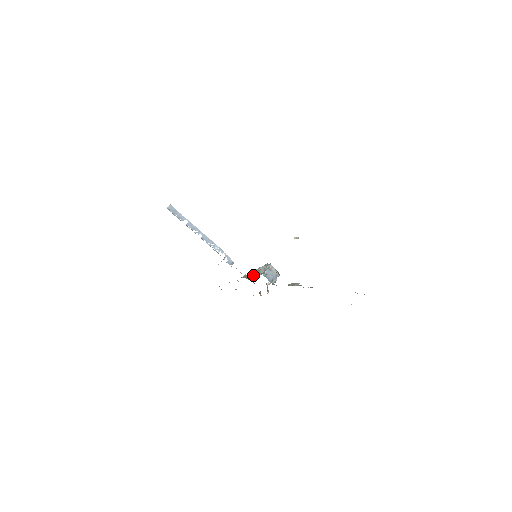
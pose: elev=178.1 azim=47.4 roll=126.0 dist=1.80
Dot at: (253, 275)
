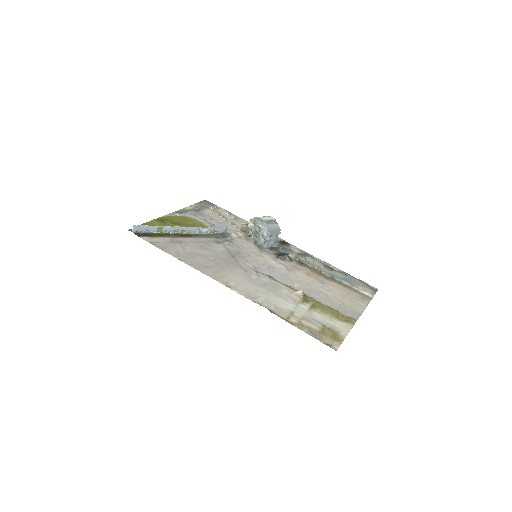
Dot at: (252, 233)
